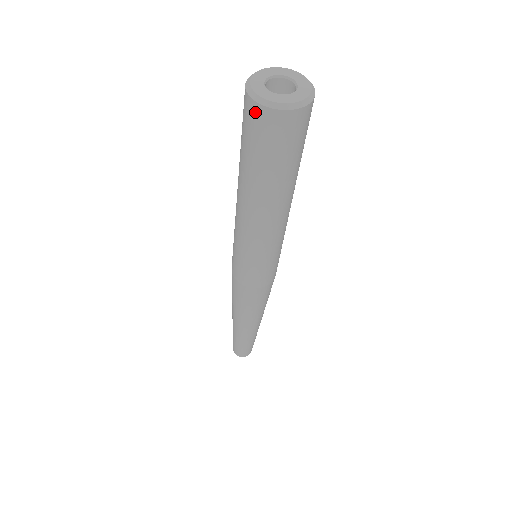
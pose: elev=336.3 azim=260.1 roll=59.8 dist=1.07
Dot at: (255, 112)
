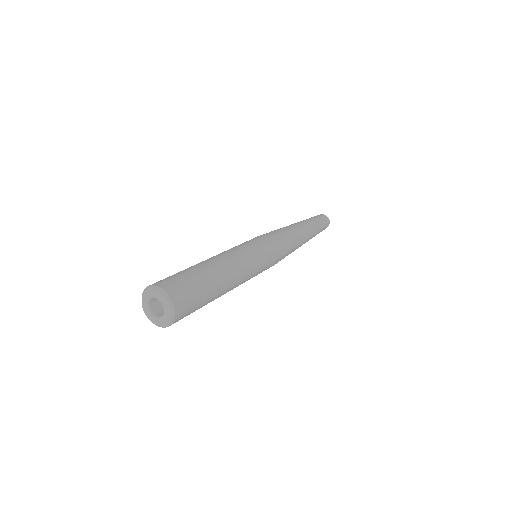
Dot at: occluded
